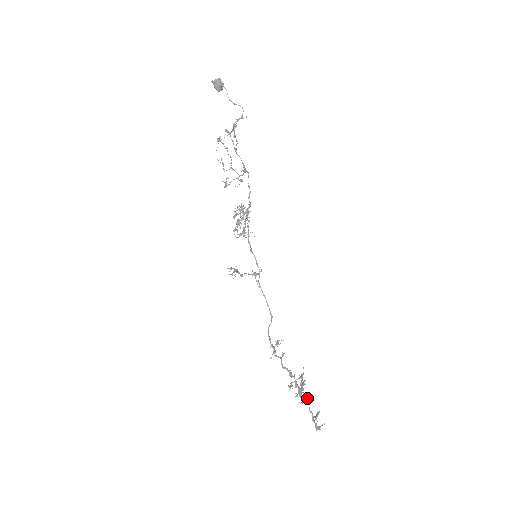
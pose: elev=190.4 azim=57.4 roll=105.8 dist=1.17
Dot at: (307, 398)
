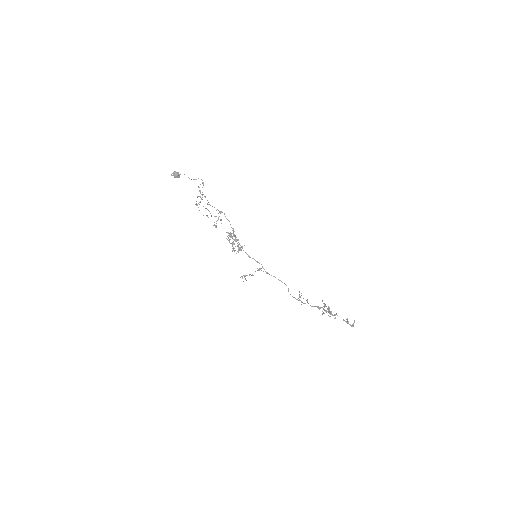
Dot at: (336, 314)
